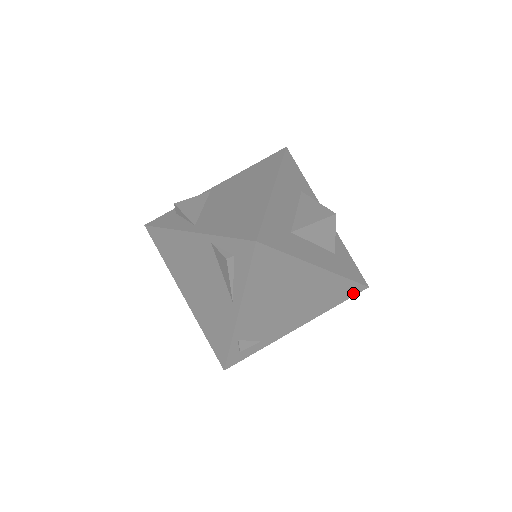
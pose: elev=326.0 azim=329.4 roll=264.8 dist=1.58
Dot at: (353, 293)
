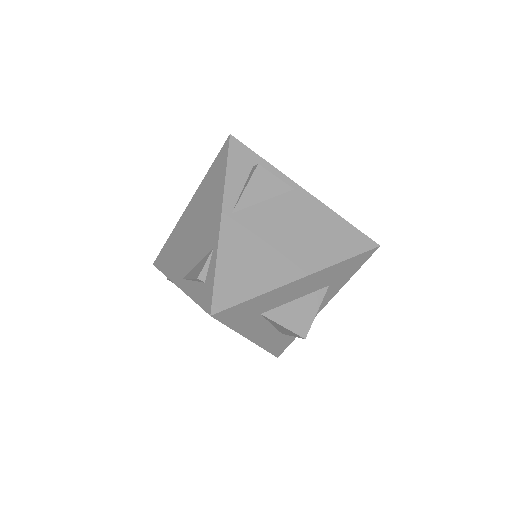
Dot at: occluded
